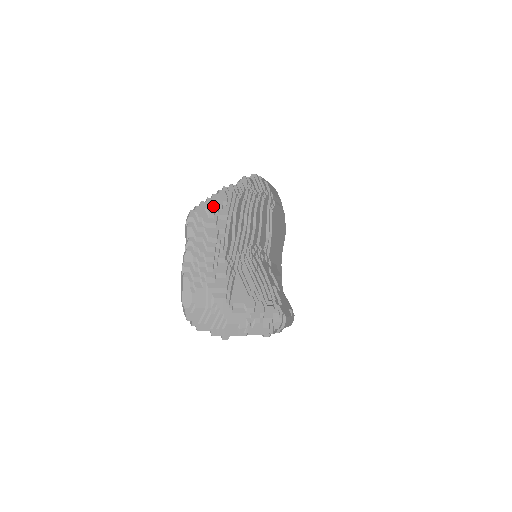
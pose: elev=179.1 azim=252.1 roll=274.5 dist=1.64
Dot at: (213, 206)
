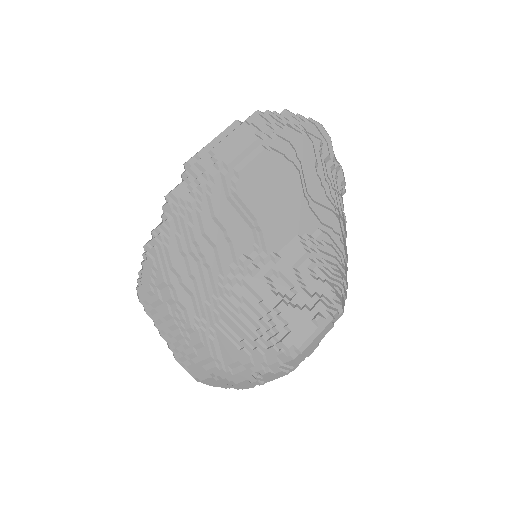
Dot at: (146, 281)
